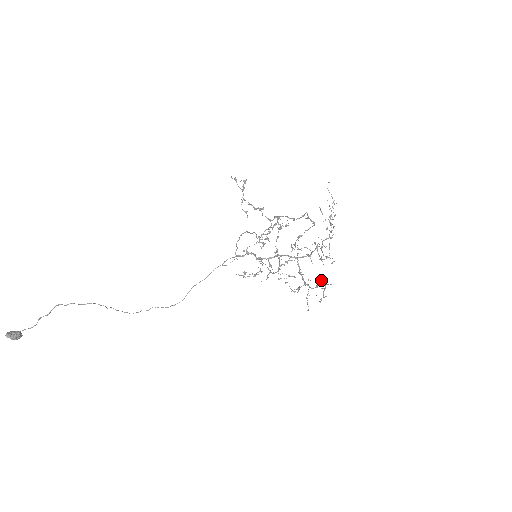
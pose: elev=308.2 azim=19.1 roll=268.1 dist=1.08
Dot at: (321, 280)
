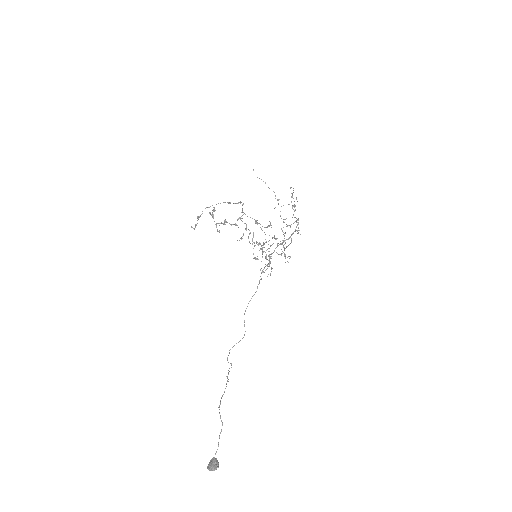
Dot at: (276, 238)
